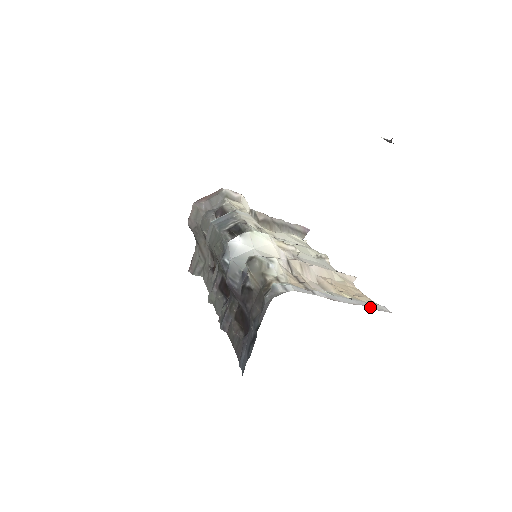
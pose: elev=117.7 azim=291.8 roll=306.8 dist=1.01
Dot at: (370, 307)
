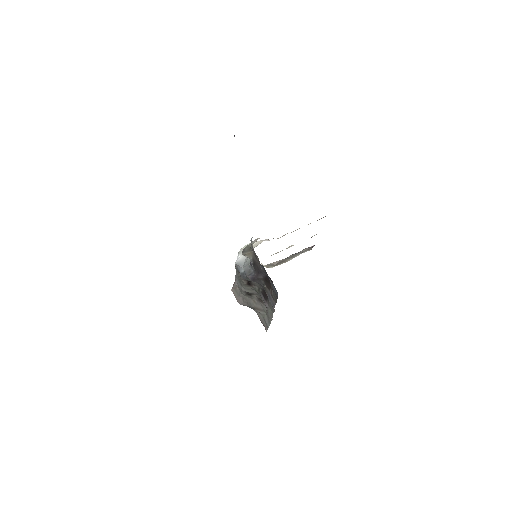
Dot at: occluded
